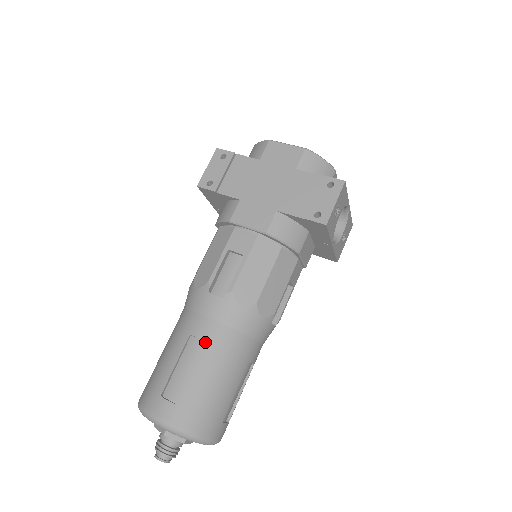
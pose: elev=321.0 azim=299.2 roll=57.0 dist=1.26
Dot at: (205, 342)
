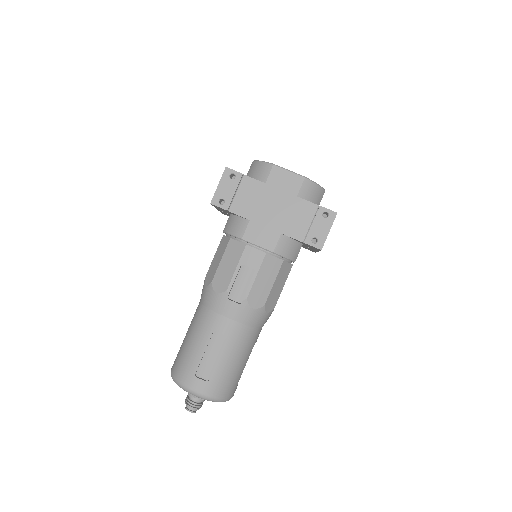
Dot at: (227, 337)
